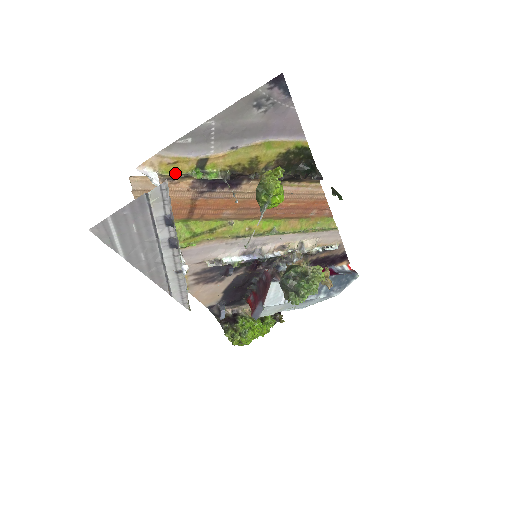
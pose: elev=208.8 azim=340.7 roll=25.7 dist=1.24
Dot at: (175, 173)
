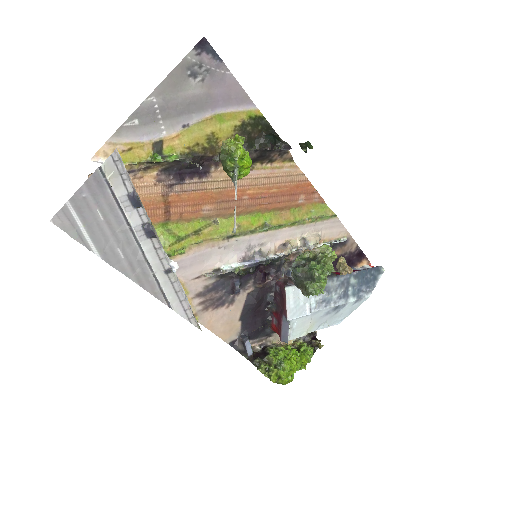
Dot at: (133, 162)
